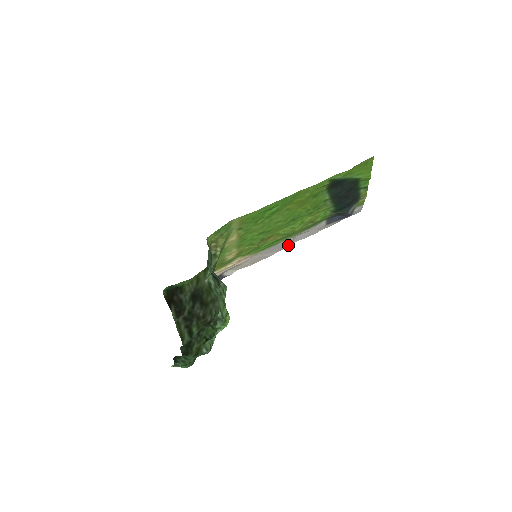
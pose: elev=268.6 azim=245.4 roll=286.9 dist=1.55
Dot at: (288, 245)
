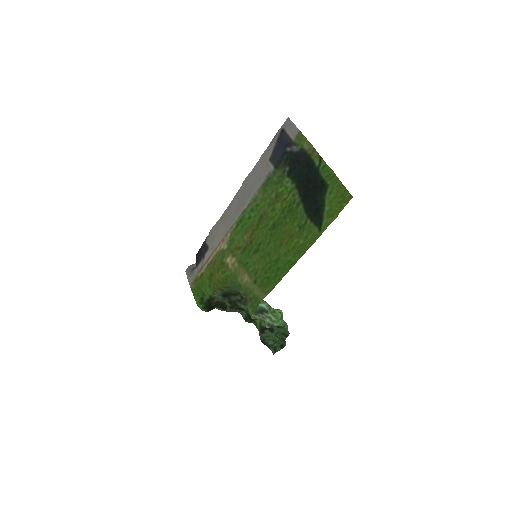
Dot at: (242, 190)
